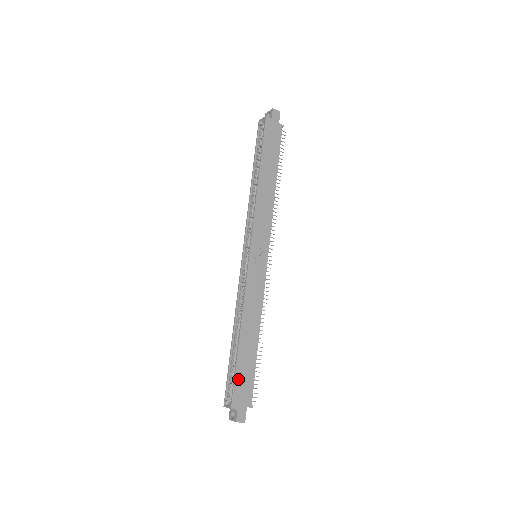
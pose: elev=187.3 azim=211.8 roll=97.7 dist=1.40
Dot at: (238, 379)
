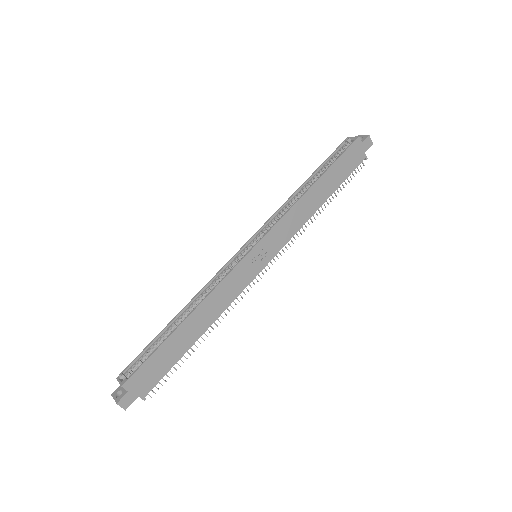
Dot at: (151, 361)
